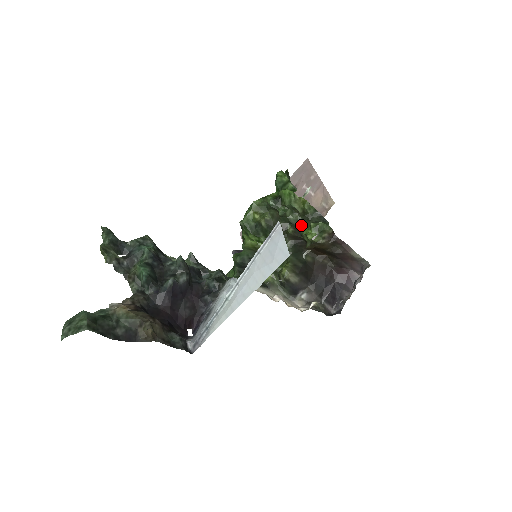
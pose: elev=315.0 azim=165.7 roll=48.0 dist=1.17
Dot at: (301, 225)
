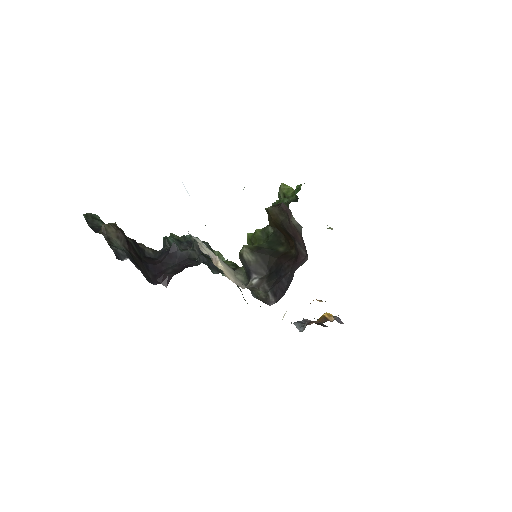
Dot at: occluded
